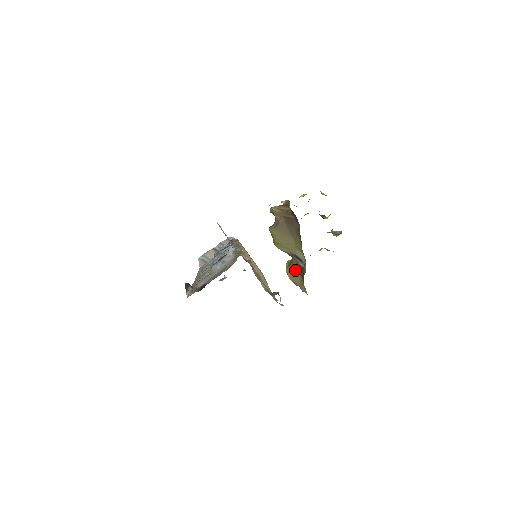
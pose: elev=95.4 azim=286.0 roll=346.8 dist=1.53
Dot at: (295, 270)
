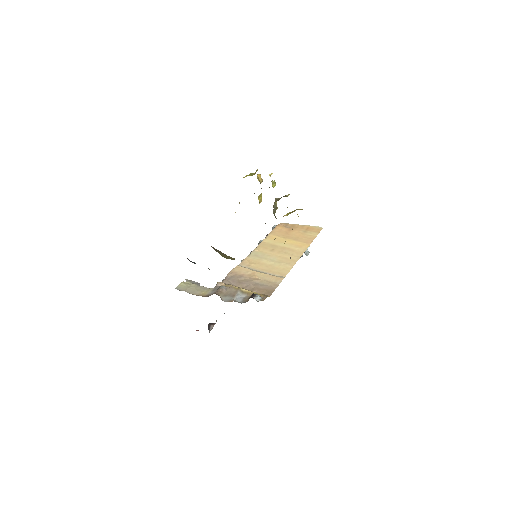
Dot at: occluded
